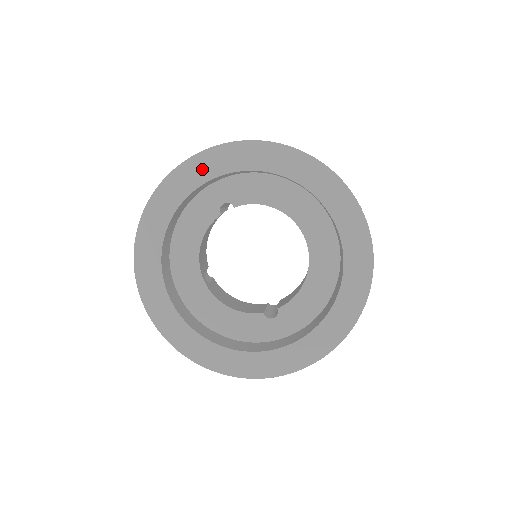
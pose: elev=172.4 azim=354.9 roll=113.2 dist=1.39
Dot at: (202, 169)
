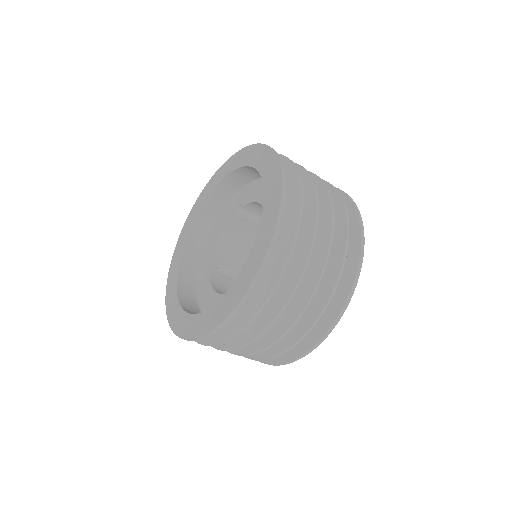
Dot at: (222, 173)
